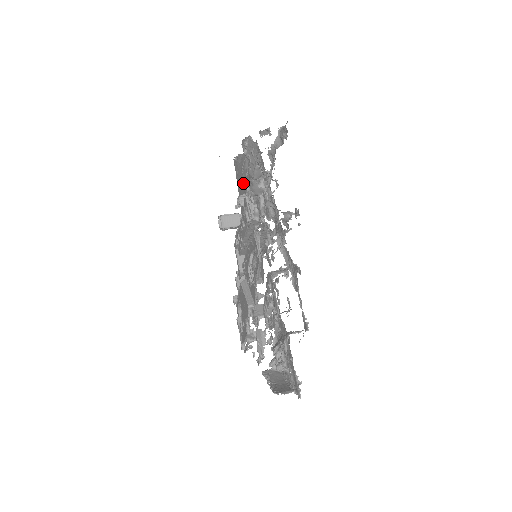
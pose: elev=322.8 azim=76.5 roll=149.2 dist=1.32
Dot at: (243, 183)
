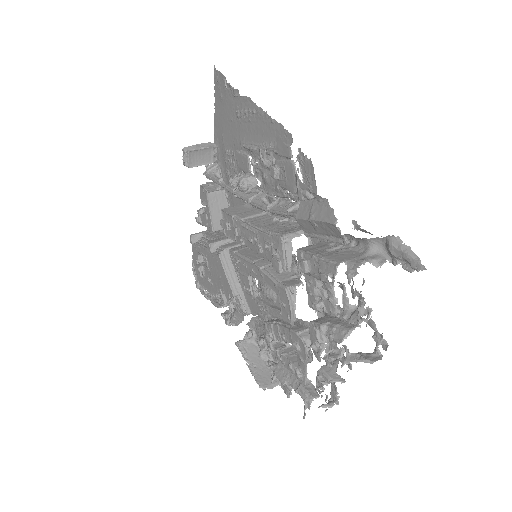
Dot at: (235, 127)
